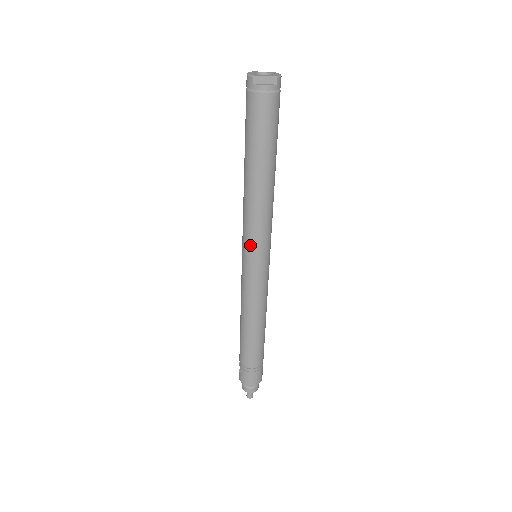
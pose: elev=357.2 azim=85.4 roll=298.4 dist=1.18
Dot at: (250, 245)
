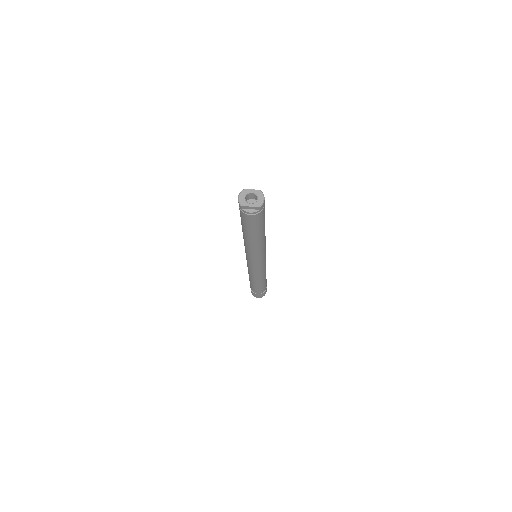
Dot at: (250, 259)
